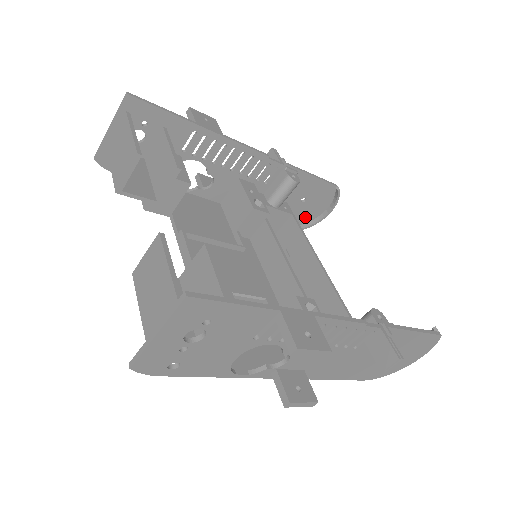
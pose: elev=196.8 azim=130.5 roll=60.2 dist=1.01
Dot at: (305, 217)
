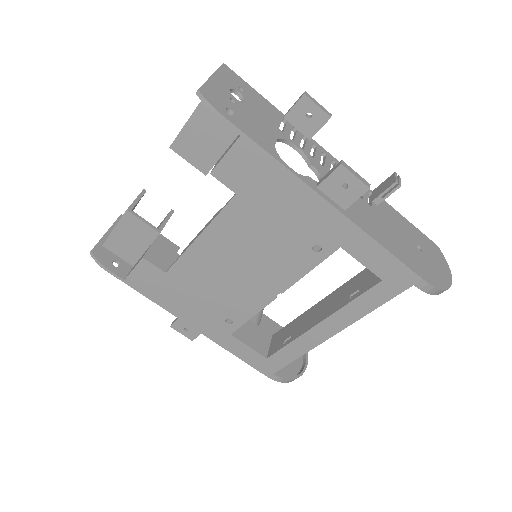
Dot at: (287, 370)
